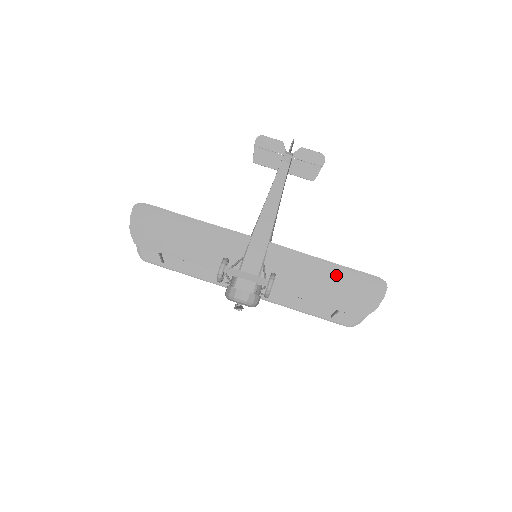
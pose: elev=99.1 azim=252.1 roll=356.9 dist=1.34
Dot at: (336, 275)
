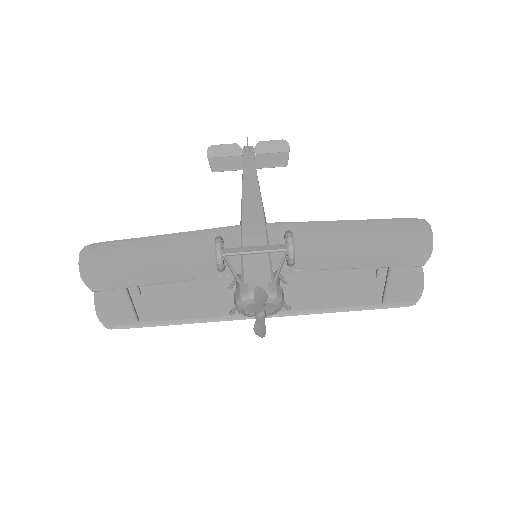
Dot at: (363, 231)
